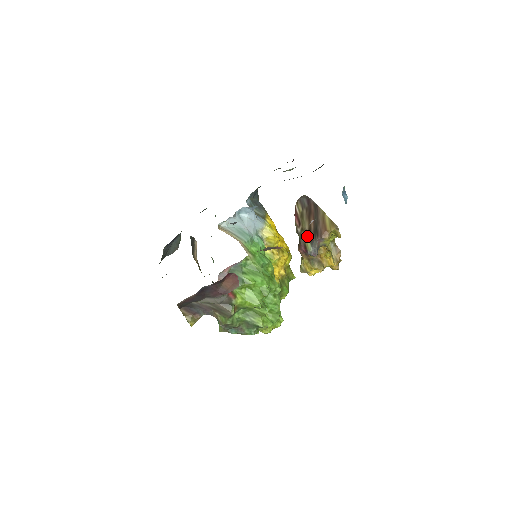
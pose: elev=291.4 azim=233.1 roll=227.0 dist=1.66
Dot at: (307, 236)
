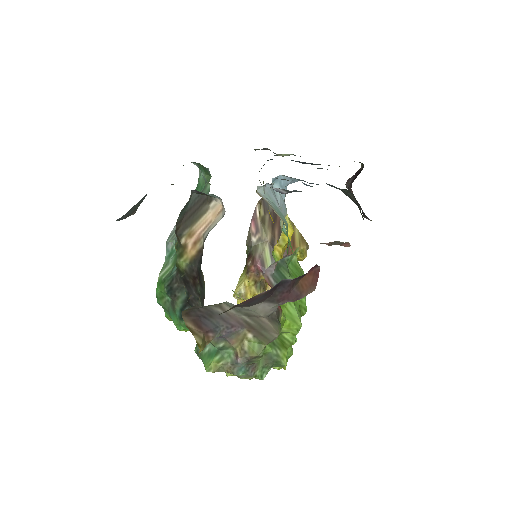
Dot at: (267, 249)
